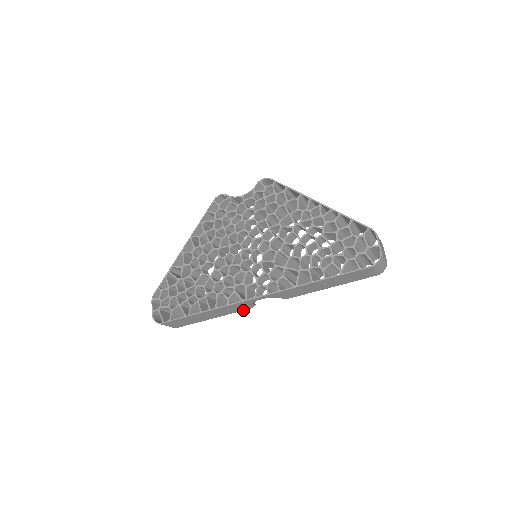
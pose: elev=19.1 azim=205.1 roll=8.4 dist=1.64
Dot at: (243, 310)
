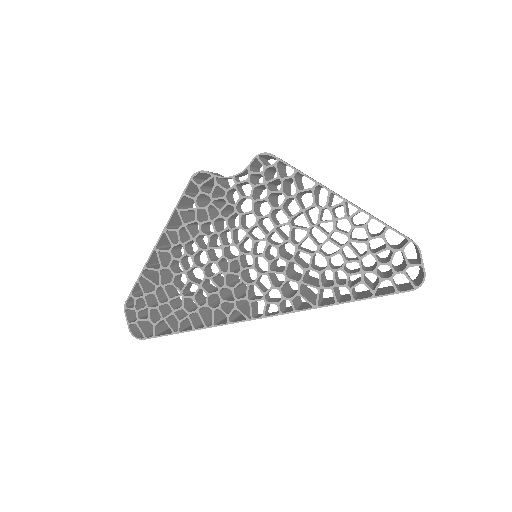
Dot at: occluded
